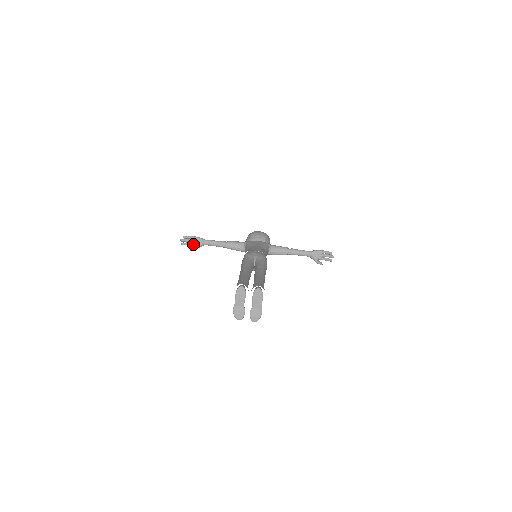
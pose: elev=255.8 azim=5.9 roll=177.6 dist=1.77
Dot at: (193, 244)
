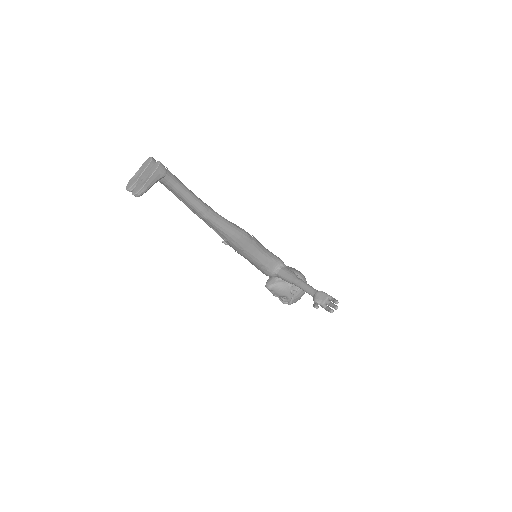
Dot at: occluded
